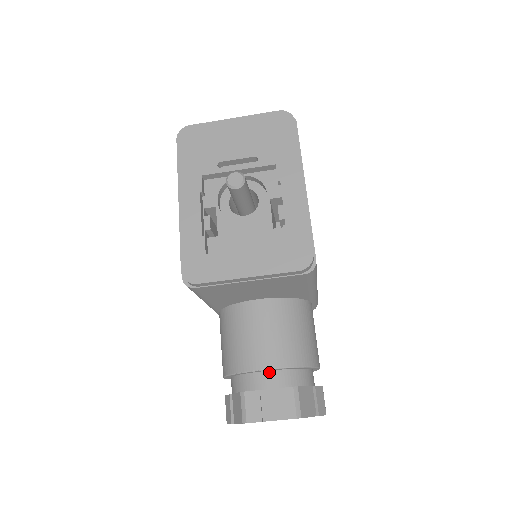
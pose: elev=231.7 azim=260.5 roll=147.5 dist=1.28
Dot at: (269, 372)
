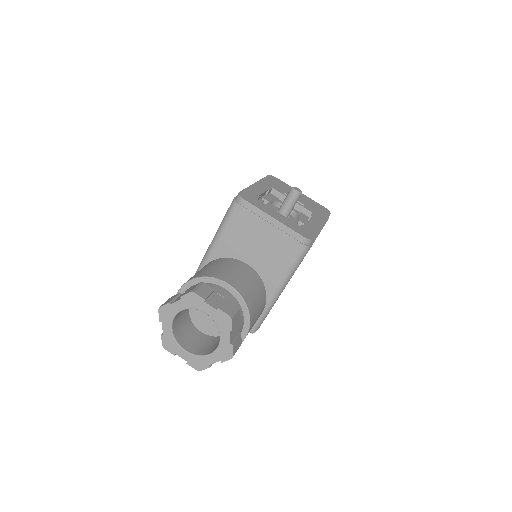
Dot at: (227, 290)
